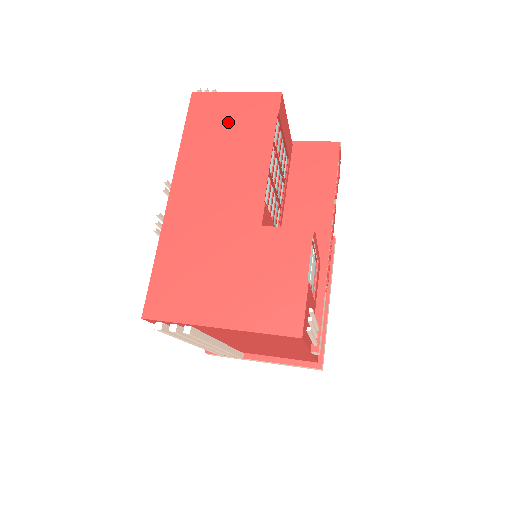
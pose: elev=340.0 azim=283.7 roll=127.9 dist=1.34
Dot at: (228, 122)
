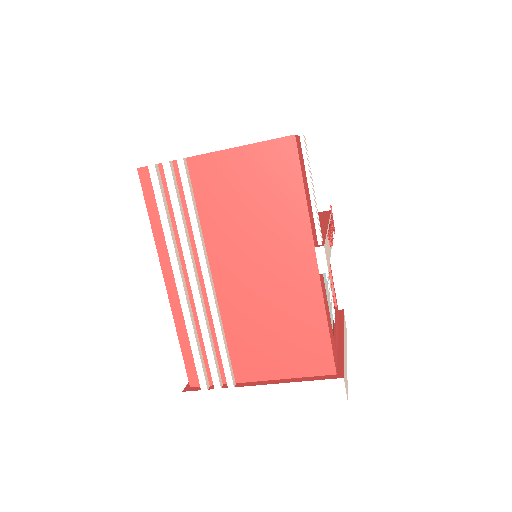
Dot at: occluded
